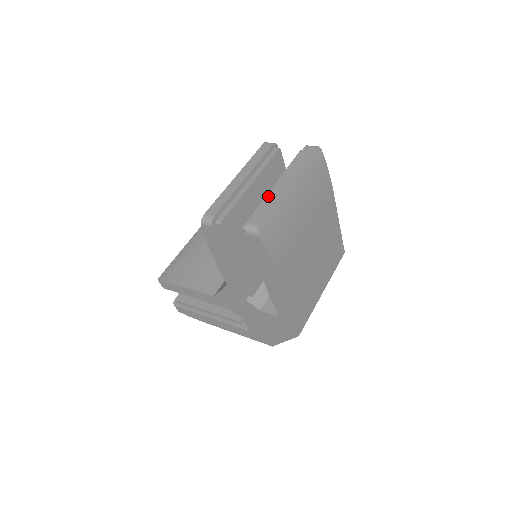
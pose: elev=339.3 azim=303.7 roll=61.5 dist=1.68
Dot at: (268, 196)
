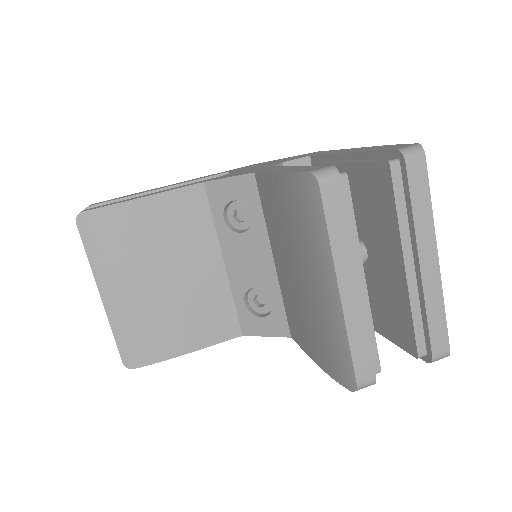
Dot at: (426, 300)
